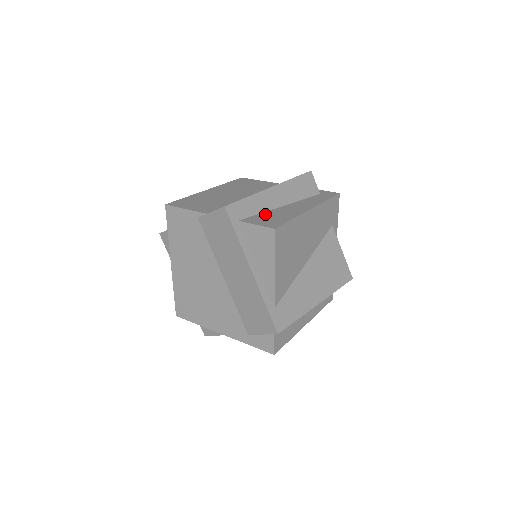
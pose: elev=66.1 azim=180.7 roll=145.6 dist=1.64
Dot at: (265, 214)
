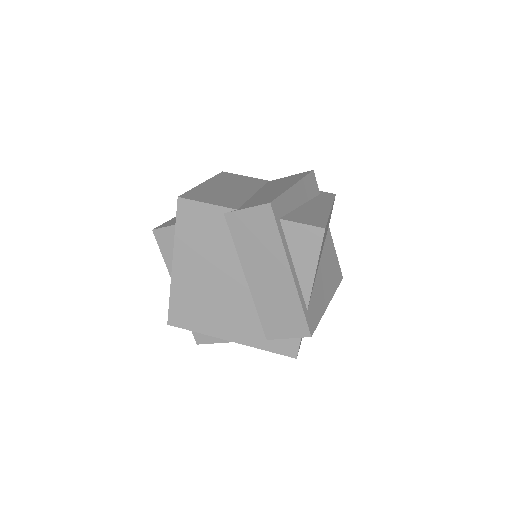
Dot at: (297, 212)
